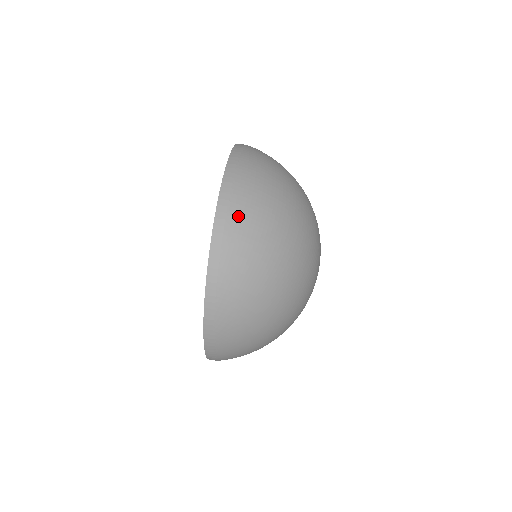
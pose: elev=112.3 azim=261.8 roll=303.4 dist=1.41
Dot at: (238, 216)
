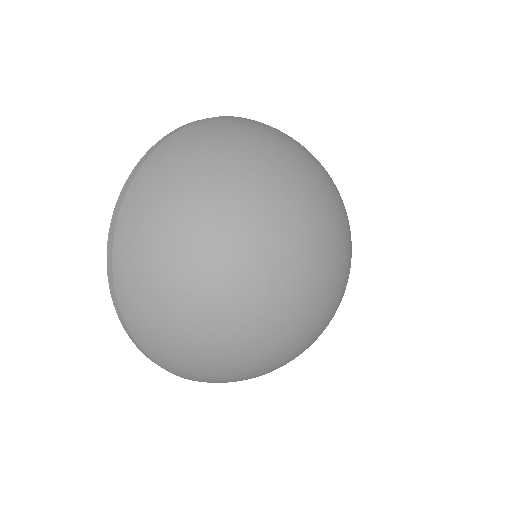
Dot at: (136, 195)
